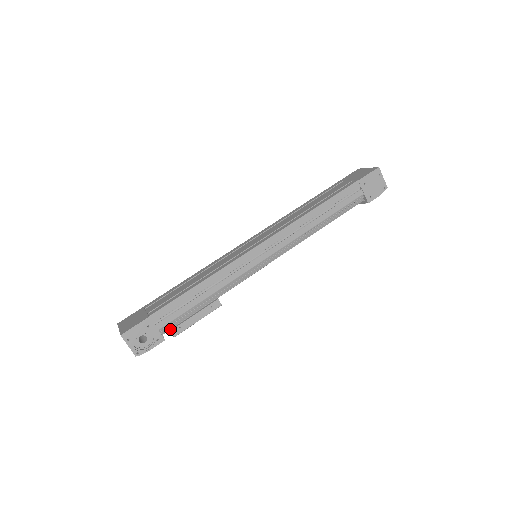
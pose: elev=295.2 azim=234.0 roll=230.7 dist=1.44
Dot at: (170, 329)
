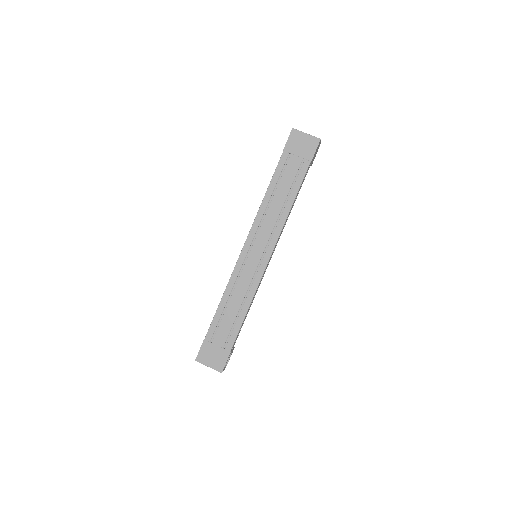
Dot at: occluded
